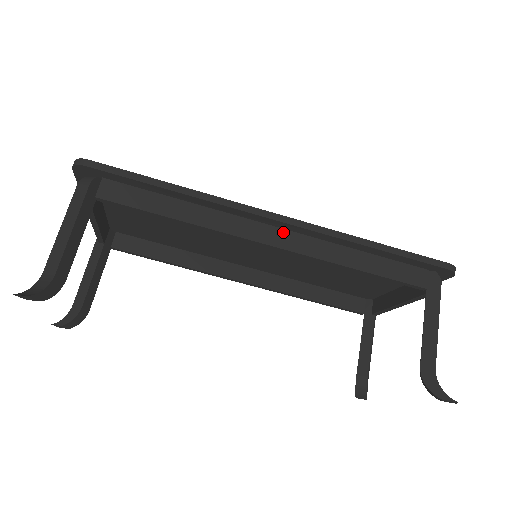
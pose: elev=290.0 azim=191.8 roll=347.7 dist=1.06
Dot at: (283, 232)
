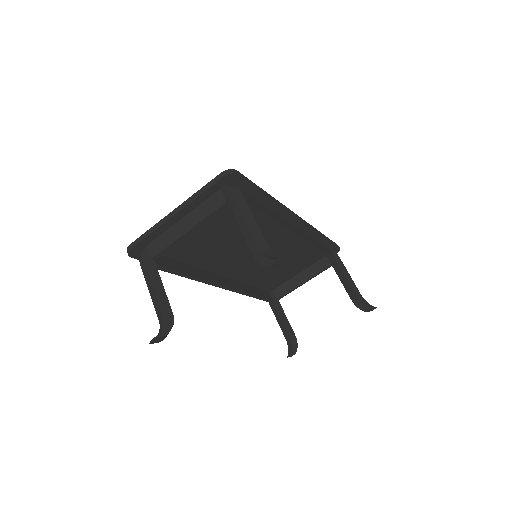
Dot at: (297, 229)
